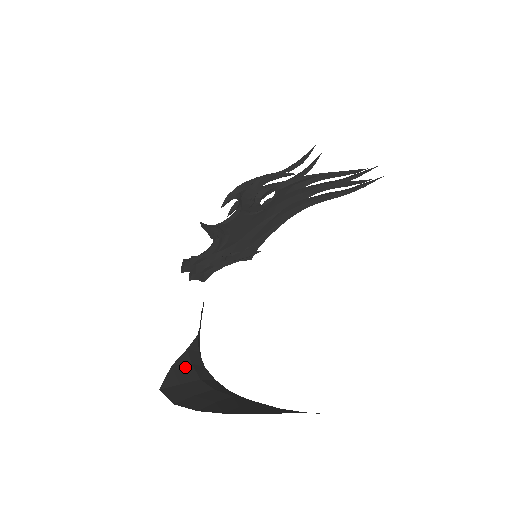
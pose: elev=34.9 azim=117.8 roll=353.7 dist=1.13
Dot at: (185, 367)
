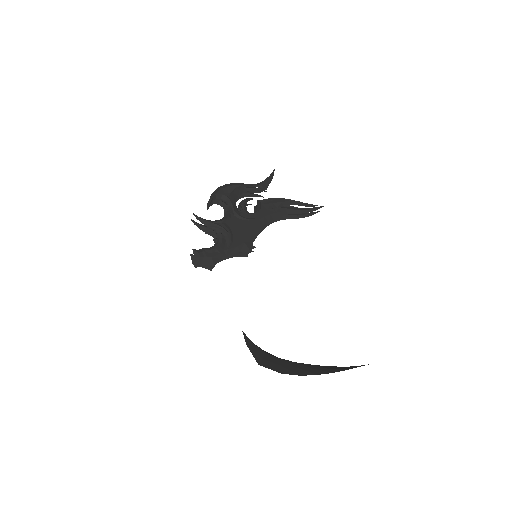
Dot at: (253, 345)
